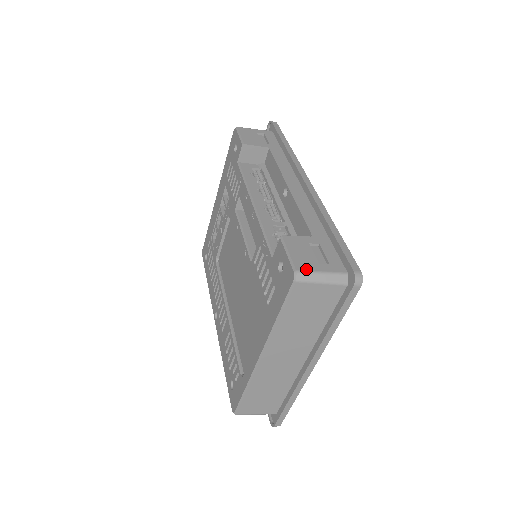
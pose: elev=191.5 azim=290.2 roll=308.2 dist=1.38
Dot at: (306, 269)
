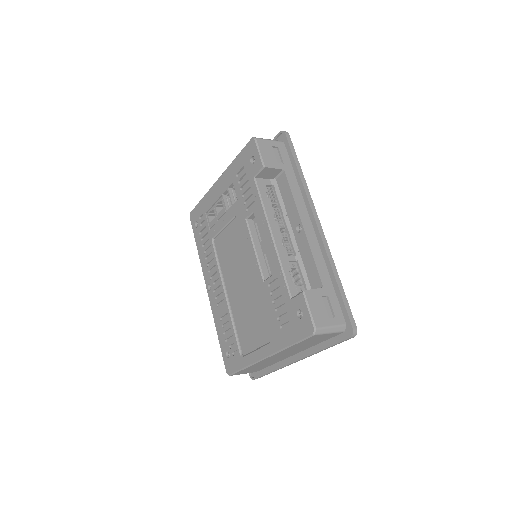
Dot at: (322, 325)
